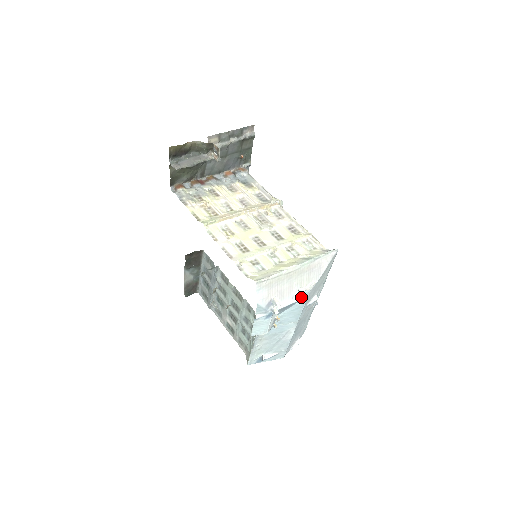
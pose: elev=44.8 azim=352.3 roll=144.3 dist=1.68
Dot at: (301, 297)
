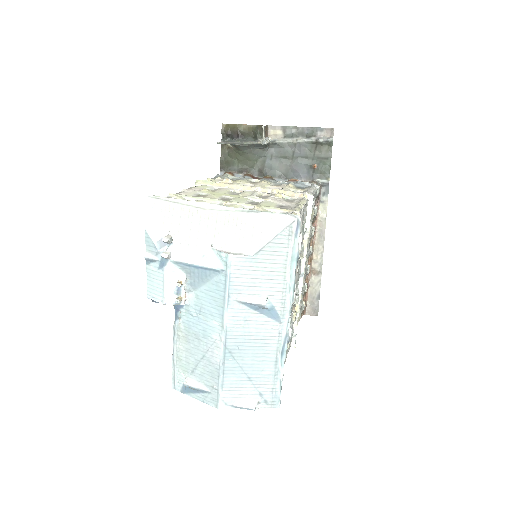
Dot at: (218, 265)
